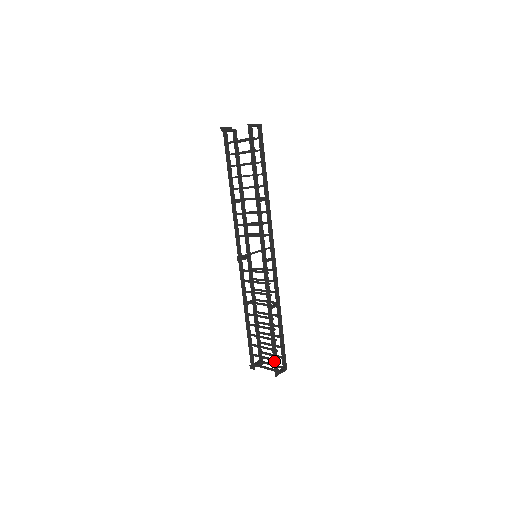
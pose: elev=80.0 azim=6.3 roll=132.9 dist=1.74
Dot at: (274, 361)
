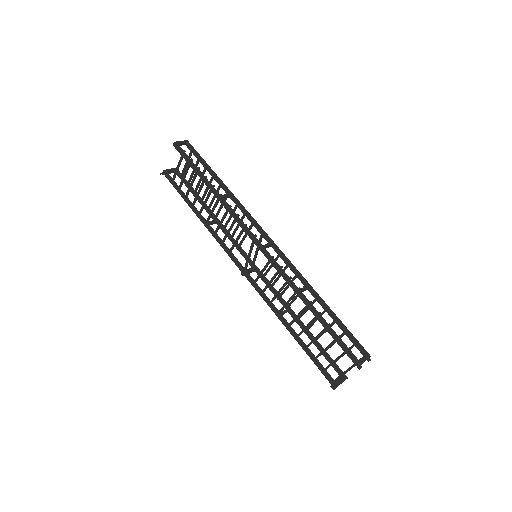
Dot at: (345, 351)
